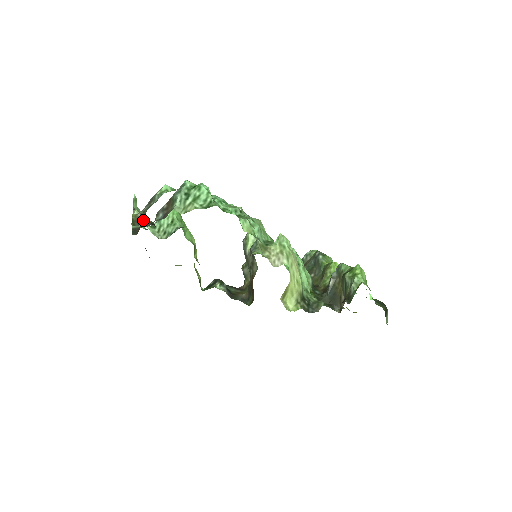
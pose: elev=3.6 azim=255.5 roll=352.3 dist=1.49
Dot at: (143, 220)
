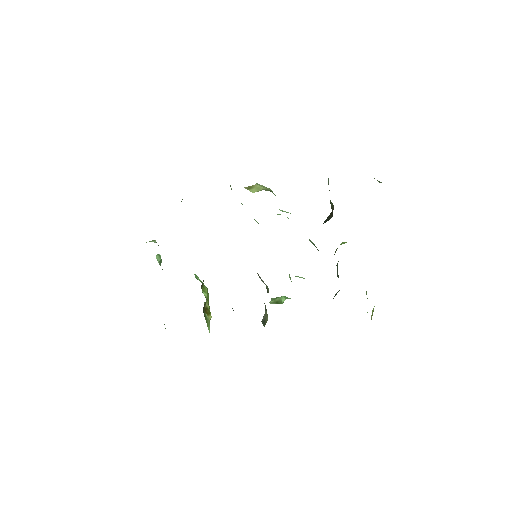
Dot at: occluded
